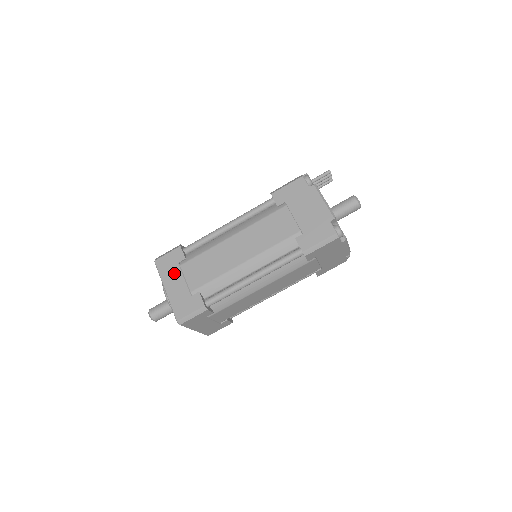
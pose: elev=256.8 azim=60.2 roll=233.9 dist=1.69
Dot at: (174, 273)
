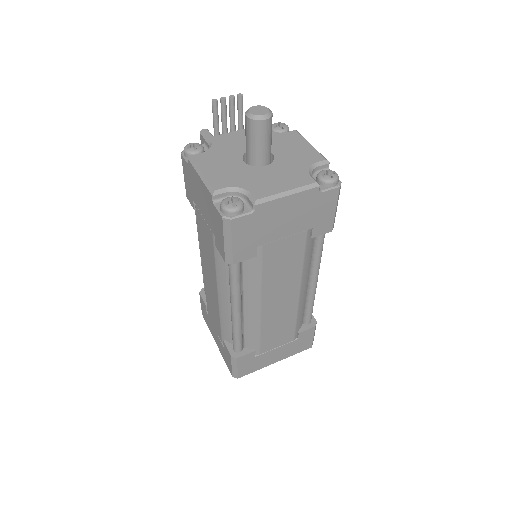
Dot at: (210, 324)
